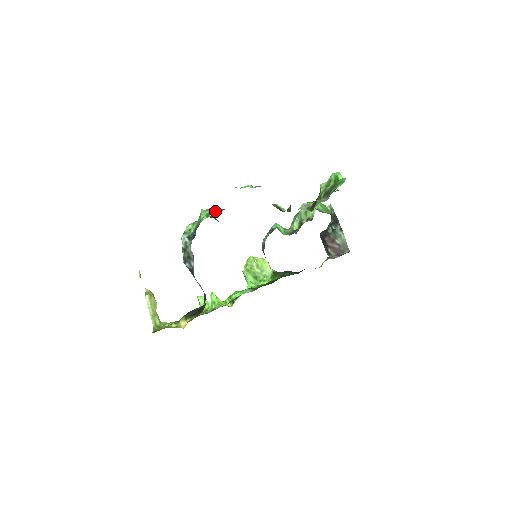
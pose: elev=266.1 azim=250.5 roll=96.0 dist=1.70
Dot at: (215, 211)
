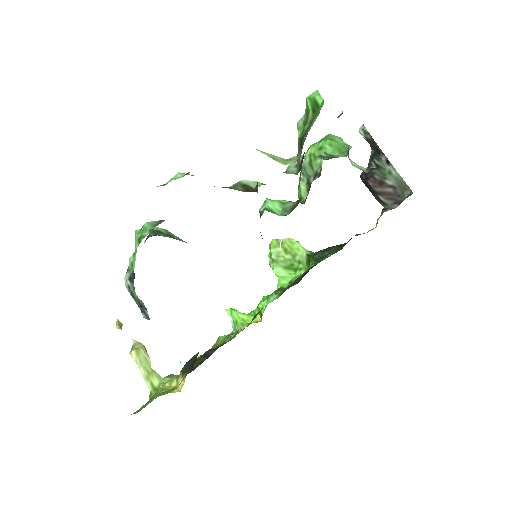
Dot at: (146, 231)
